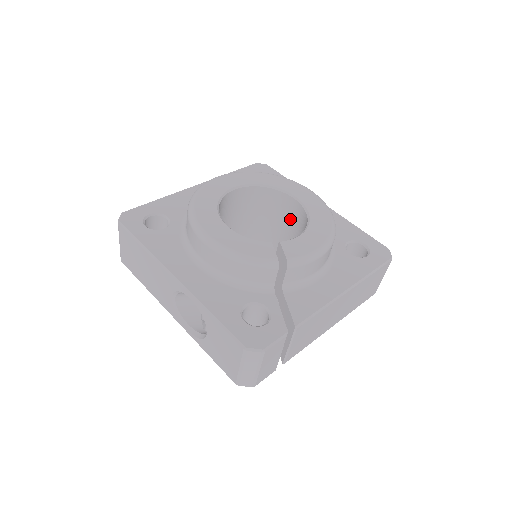
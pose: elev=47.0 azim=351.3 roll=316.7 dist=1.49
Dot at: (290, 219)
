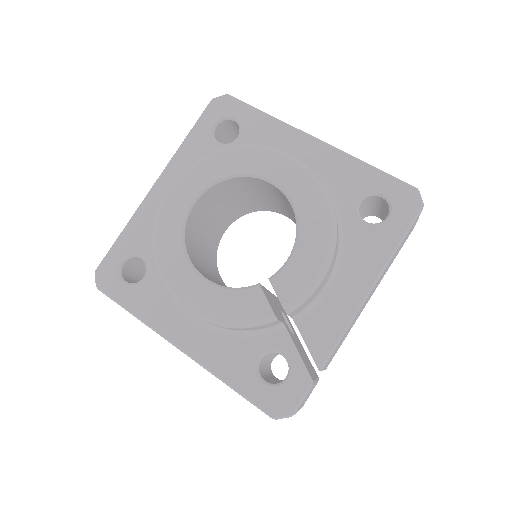
Dot at: (278, 197)
